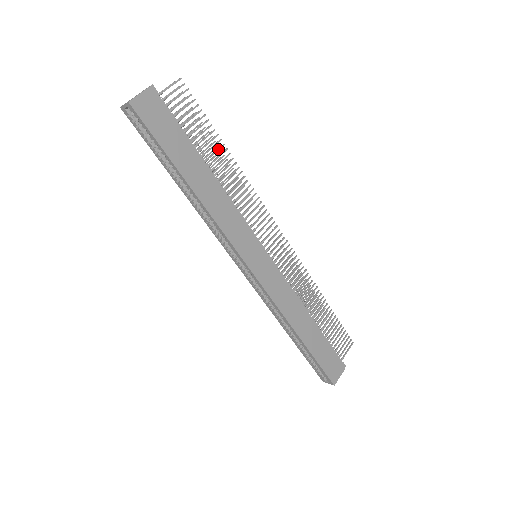
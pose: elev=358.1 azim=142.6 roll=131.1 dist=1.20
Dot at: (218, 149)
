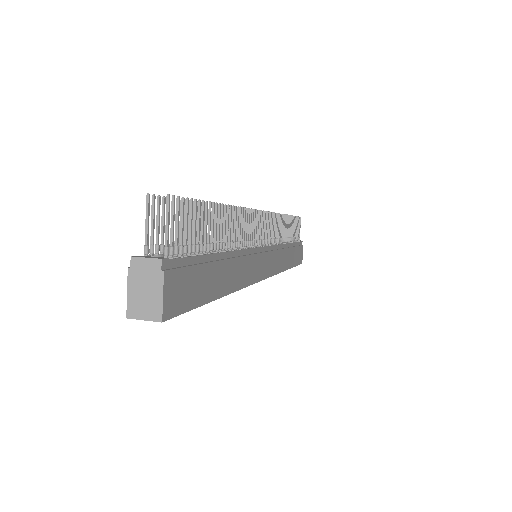
Dot at: (219, 218)
